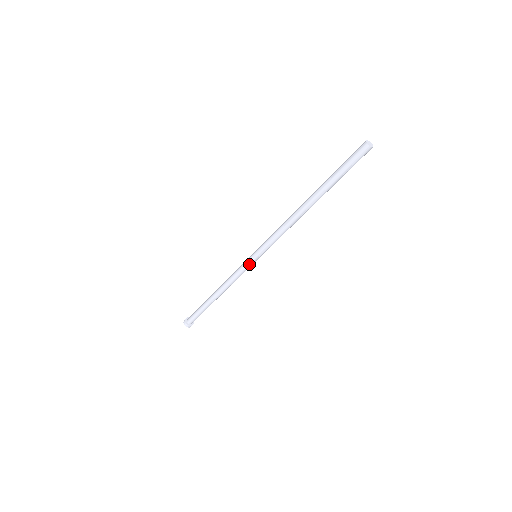
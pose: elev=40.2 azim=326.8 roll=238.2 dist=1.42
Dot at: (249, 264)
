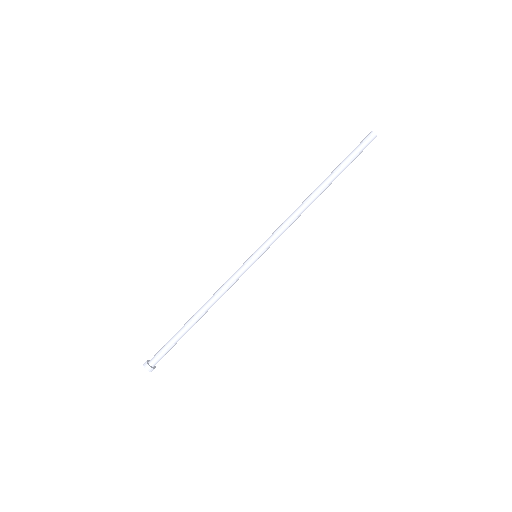
Dot at: (246, 263)
